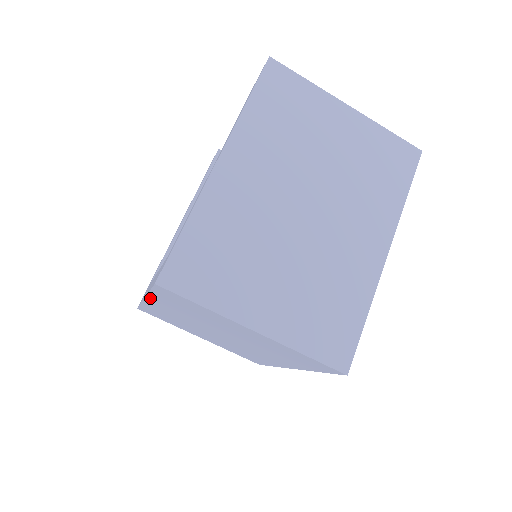
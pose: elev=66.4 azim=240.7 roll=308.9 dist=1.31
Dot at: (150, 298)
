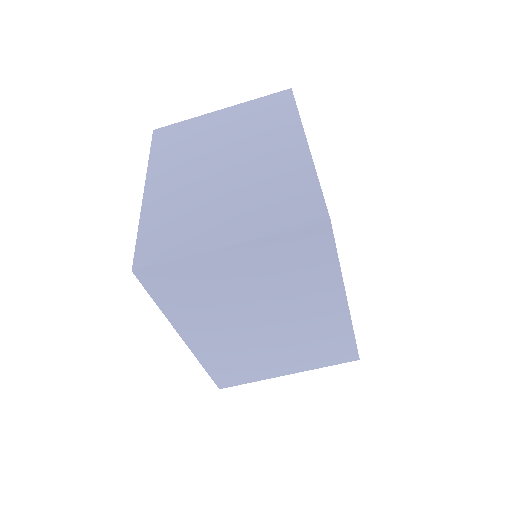
Dot at: (177, 325)
